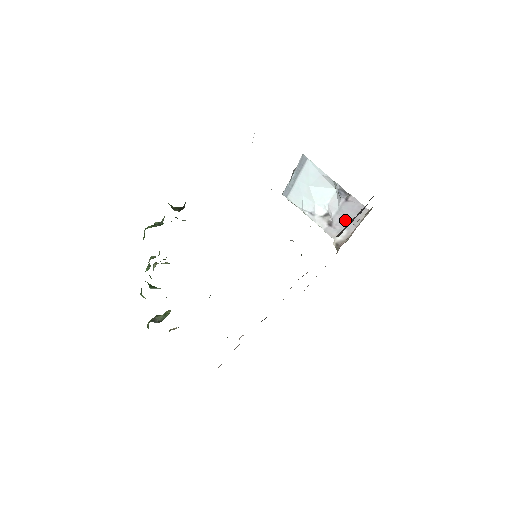
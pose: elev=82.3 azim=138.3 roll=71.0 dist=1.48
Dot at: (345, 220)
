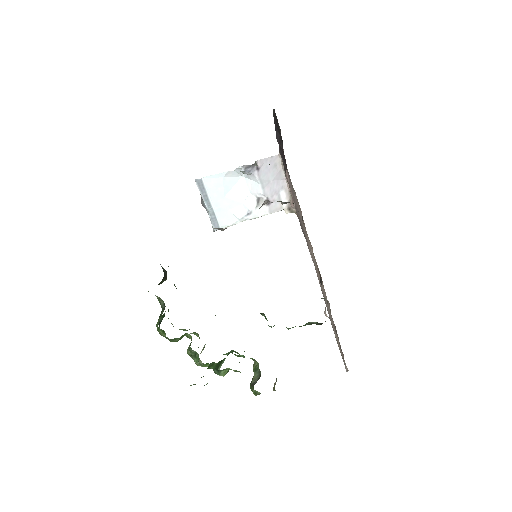
Dot at: (273, 185)
